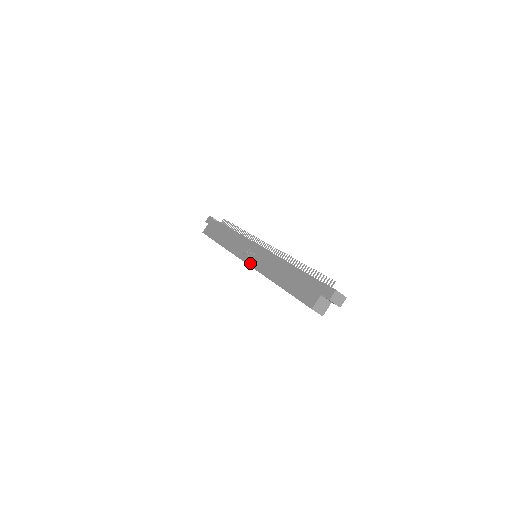
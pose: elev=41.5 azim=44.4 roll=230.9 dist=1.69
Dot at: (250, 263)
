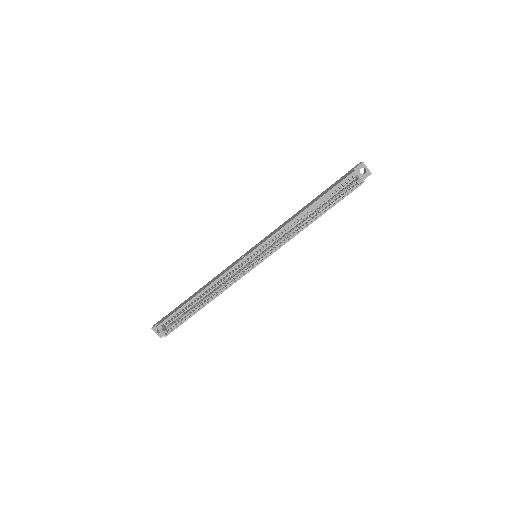
Dot at: (259, 245)
